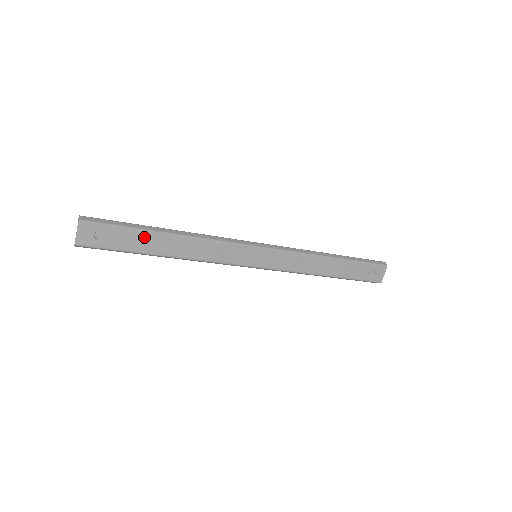
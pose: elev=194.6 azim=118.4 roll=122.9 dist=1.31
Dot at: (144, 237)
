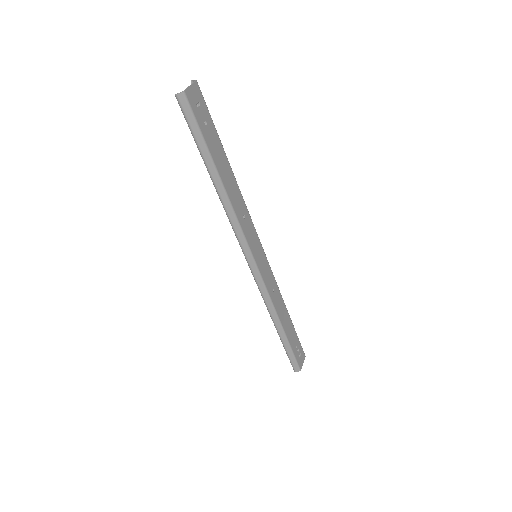
Dot at: (219, 148)
